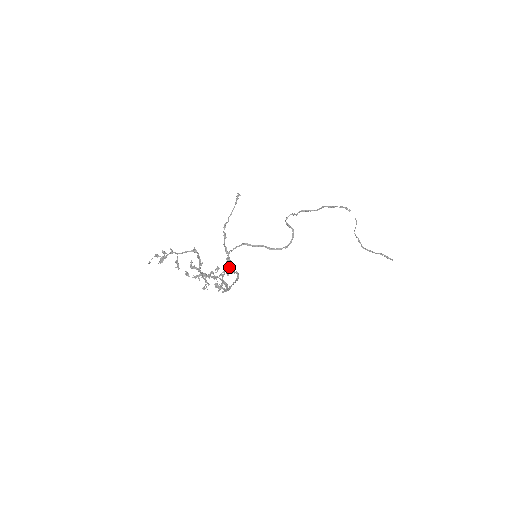
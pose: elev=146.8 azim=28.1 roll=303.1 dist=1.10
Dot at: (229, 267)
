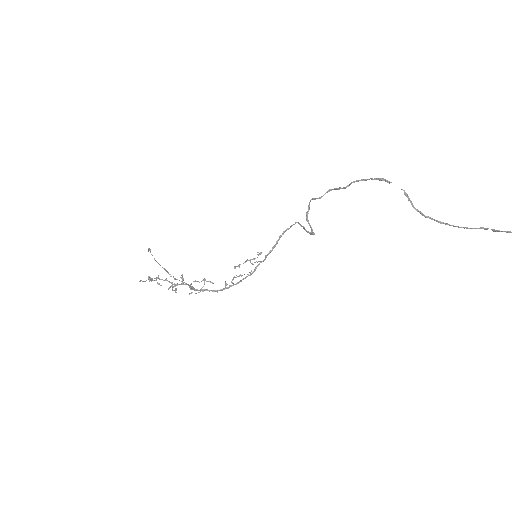
Dot at: occluded
